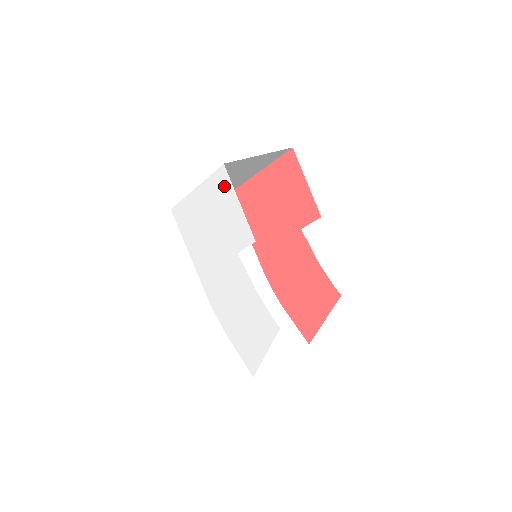
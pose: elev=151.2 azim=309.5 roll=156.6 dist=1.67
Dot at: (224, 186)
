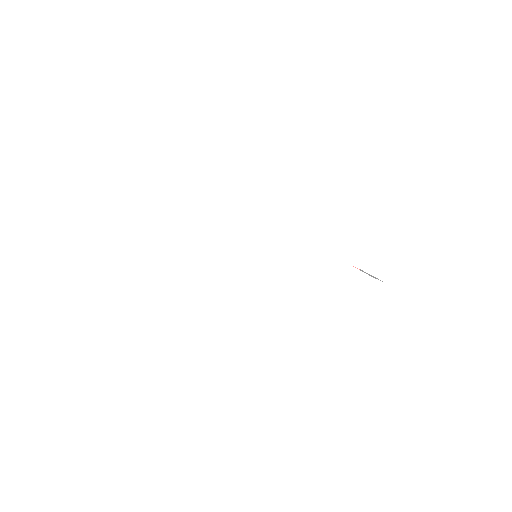
Dot at: (247, 124)
